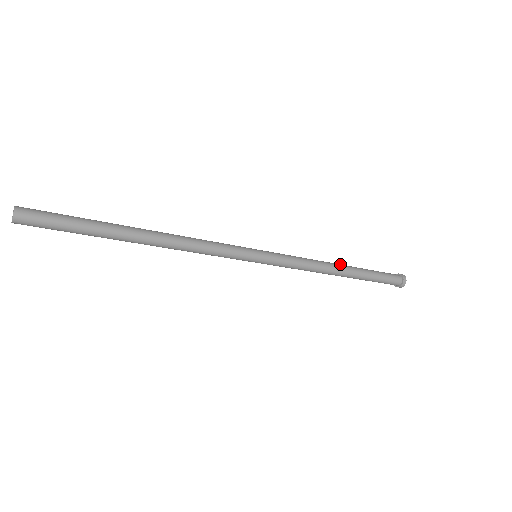
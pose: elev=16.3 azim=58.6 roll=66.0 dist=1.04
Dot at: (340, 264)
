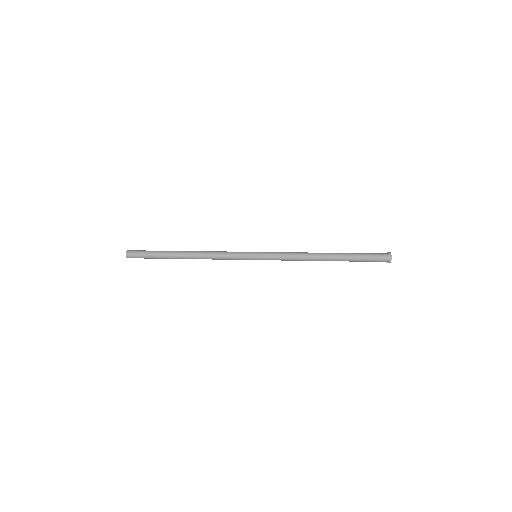
Dot at: occluded
